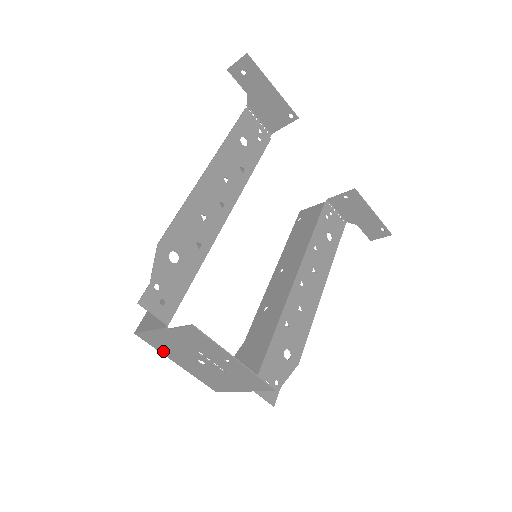
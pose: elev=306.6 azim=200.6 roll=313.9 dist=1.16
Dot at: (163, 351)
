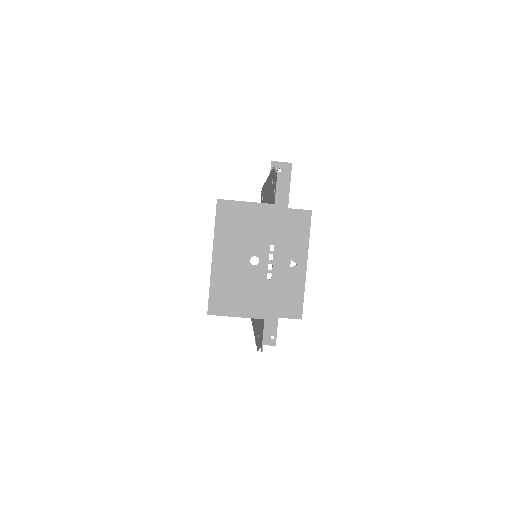
Dot at: (221, 233)
